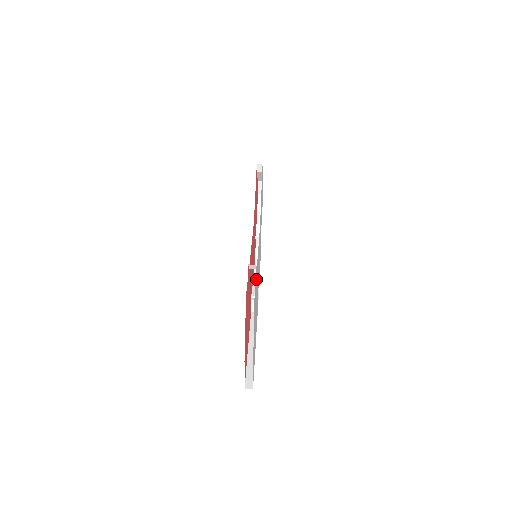
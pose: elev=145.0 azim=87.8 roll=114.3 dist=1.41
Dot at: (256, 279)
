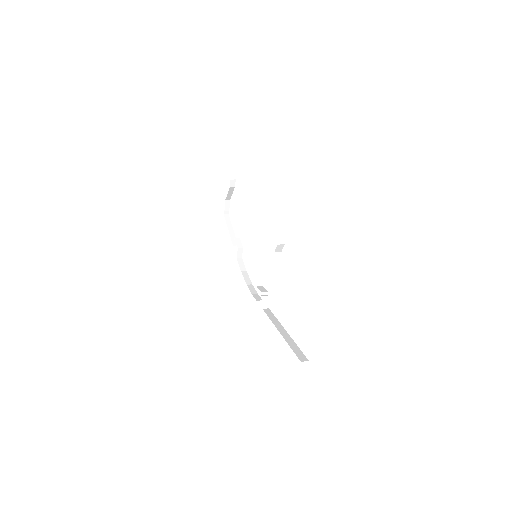
Dot at: occluded
